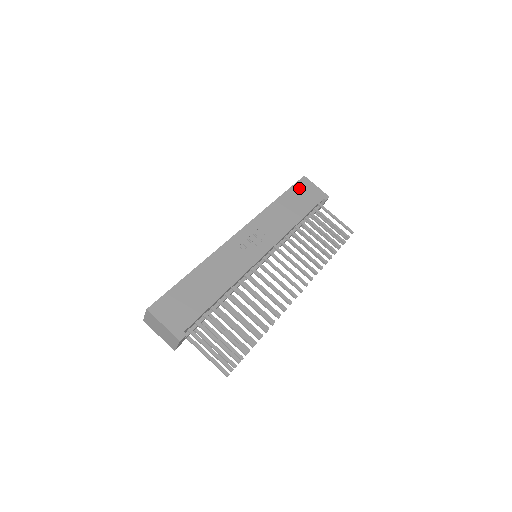
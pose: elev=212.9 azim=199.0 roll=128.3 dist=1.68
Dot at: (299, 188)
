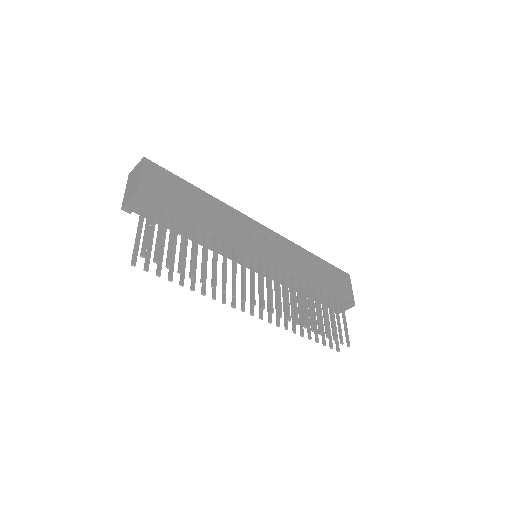
Dot at: (338, 273)
